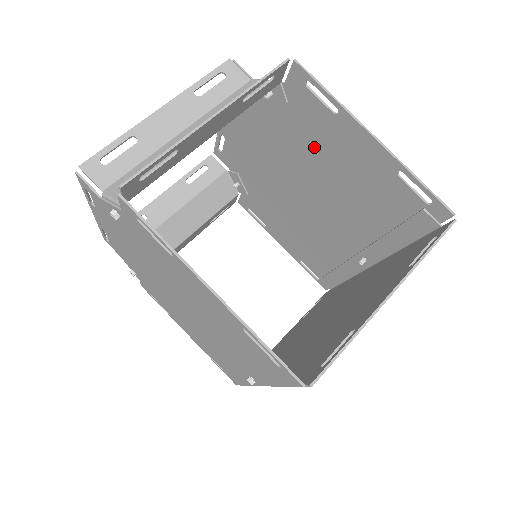
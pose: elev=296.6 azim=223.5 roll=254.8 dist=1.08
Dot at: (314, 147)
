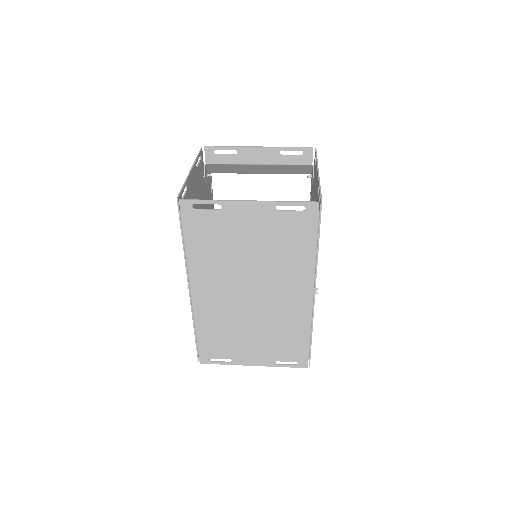
Dot at: occluded
